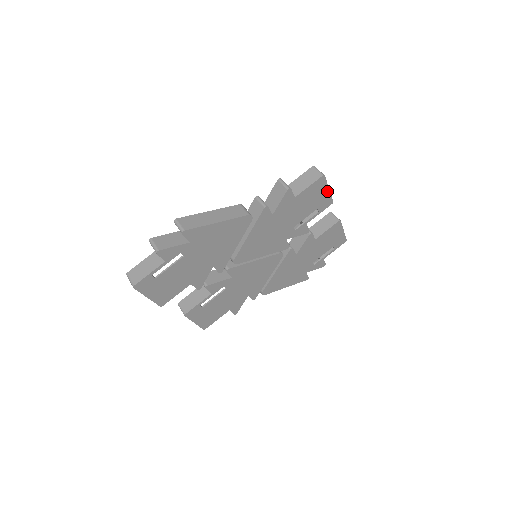
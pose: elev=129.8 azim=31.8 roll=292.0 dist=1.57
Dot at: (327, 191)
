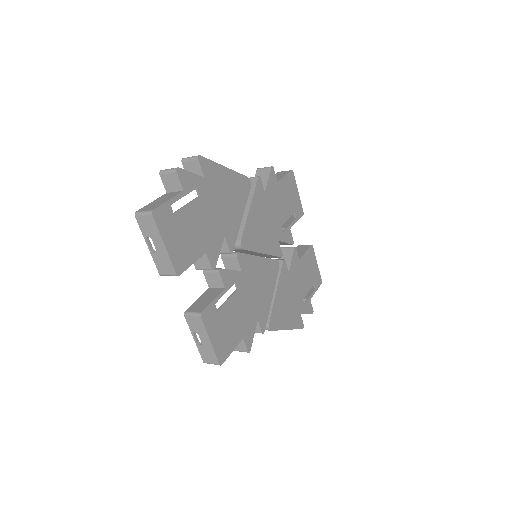
Dot at: (297, 194)
